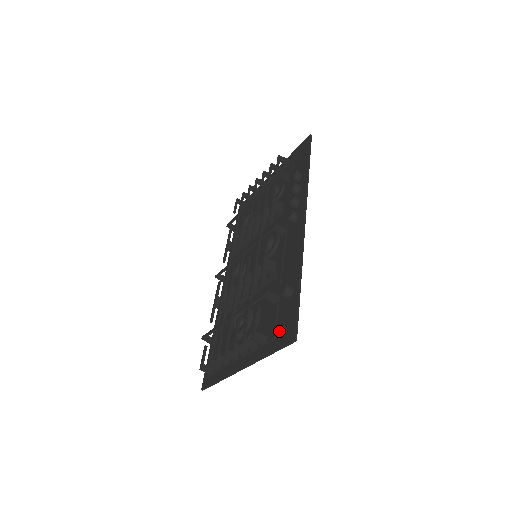
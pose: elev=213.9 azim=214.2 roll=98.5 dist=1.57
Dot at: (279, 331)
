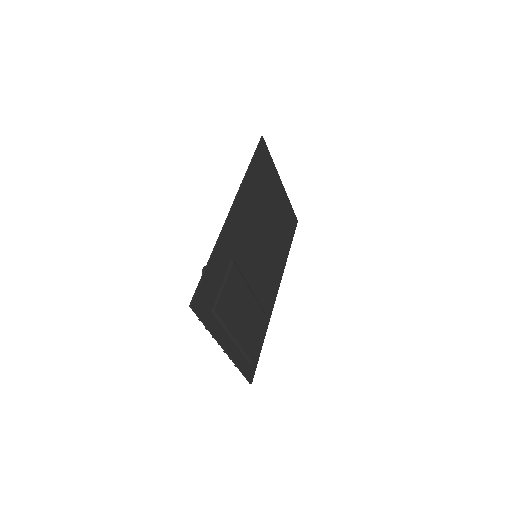
Dot at: (205, 305)
